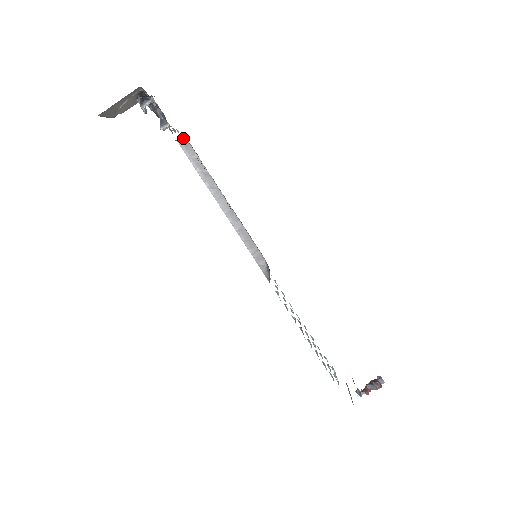
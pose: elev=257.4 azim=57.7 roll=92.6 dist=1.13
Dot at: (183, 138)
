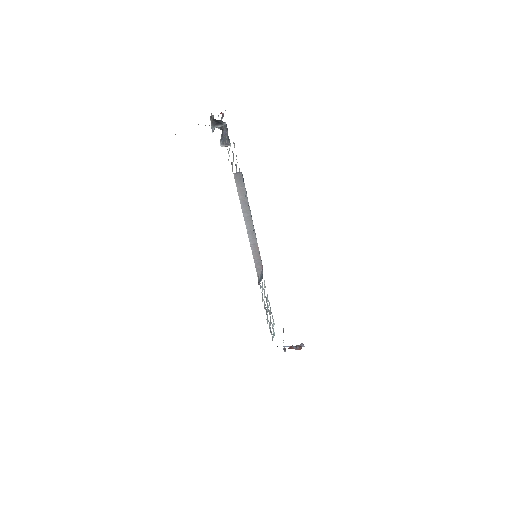
Dot at: (239, 172)
